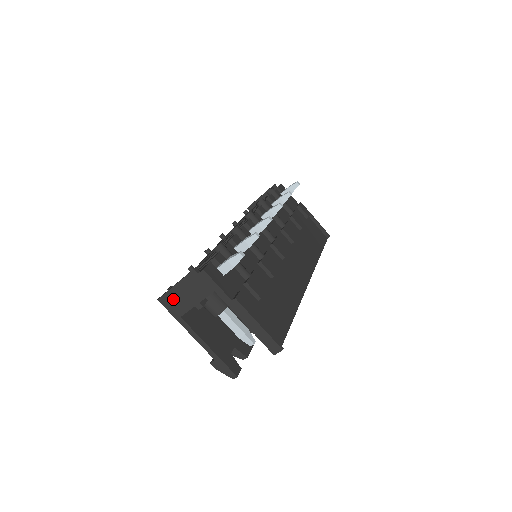
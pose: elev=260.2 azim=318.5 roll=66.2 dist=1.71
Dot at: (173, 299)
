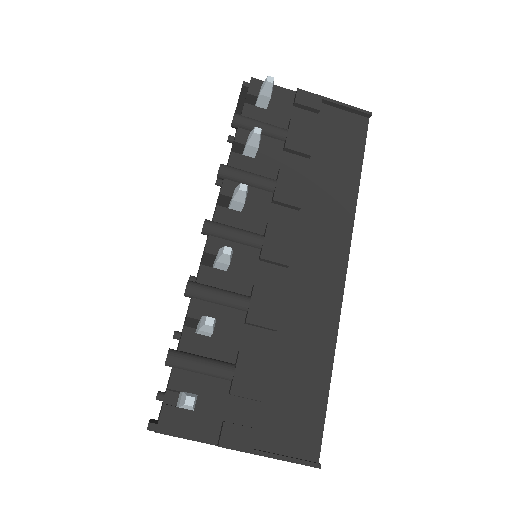
Dot at: occluded
